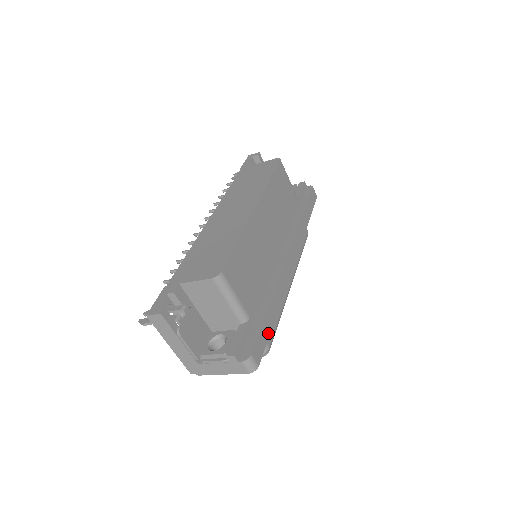
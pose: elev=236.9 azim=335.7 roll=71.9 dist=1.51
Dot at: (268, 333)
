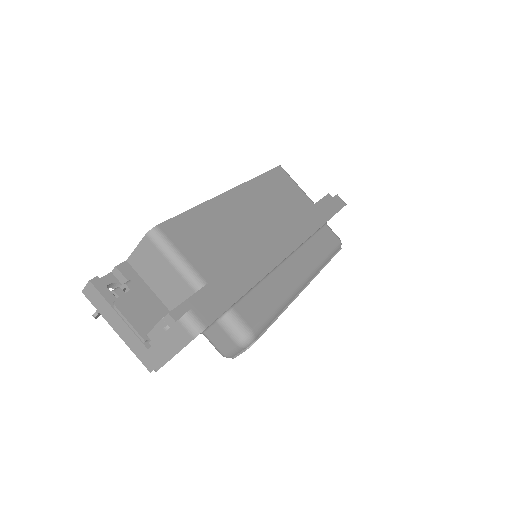
Dot at: (233, 299)
